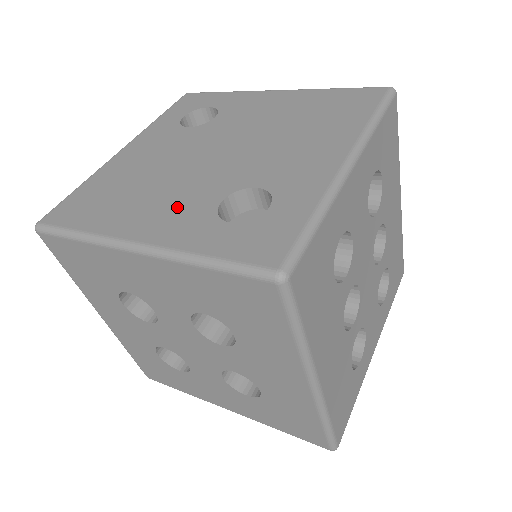
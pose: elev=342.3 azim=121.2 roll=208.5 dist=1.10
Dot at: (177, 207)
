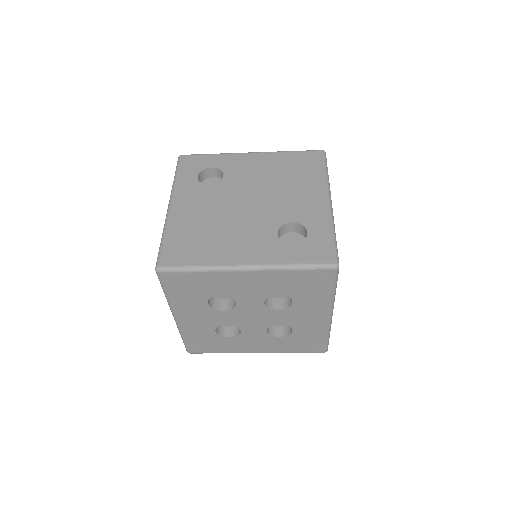
Dot at: (253, 241)
